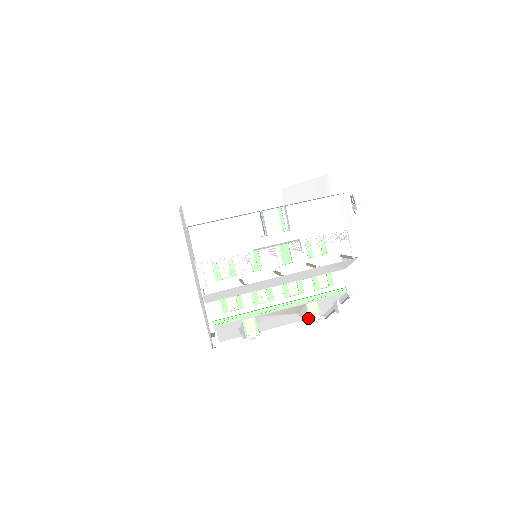
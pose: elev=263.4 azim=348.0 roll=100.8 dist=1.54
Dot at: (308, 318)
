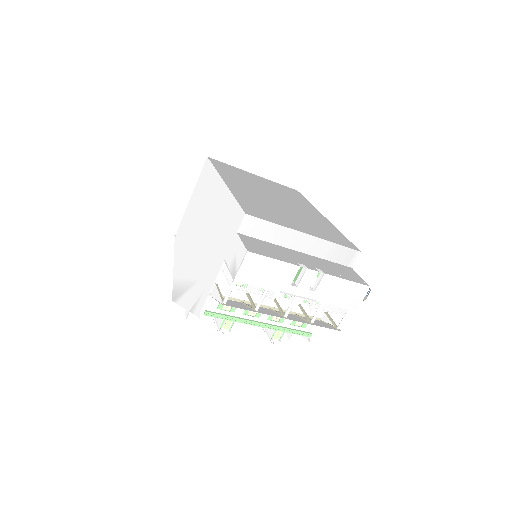
Dot at: (270, 337)
